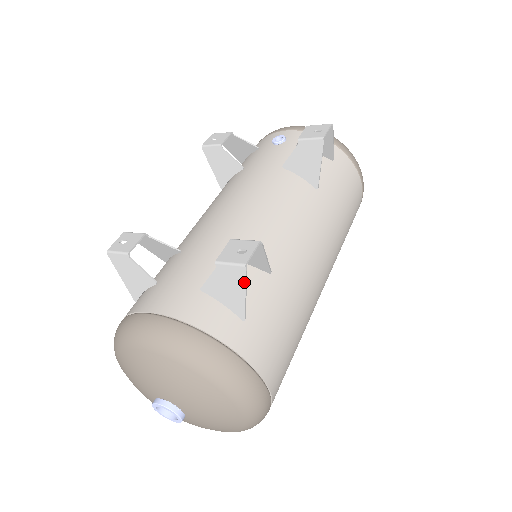
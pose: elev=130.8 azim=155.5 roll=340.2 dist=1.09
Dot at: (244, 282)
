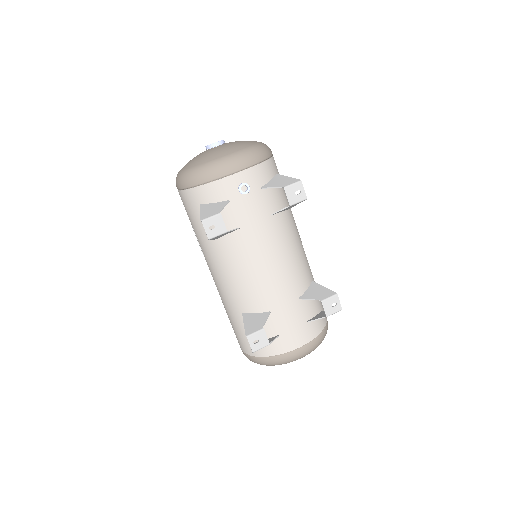
Dot at: occluded
